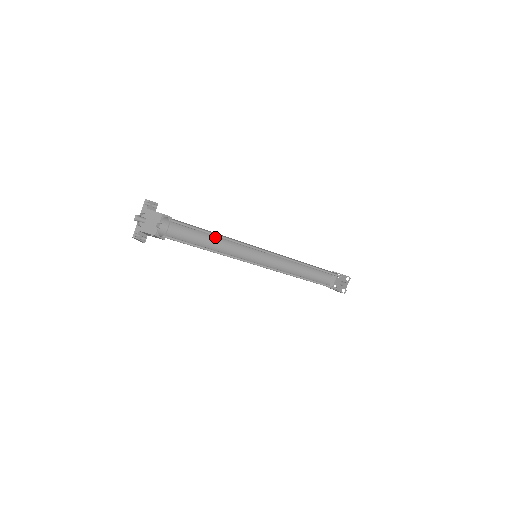
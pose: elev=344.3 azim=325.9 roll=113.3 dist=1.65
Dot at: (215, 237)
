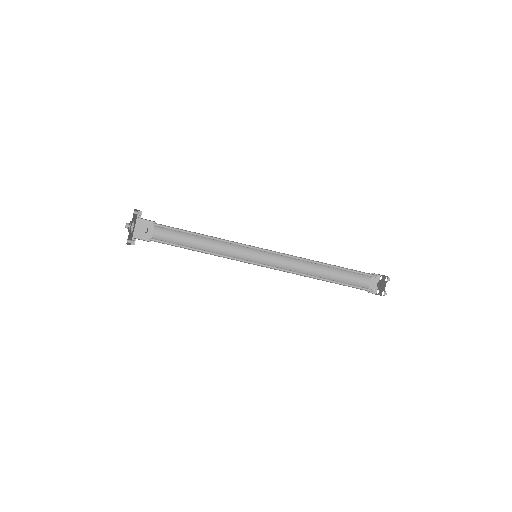
Dot at: (211, 240)
